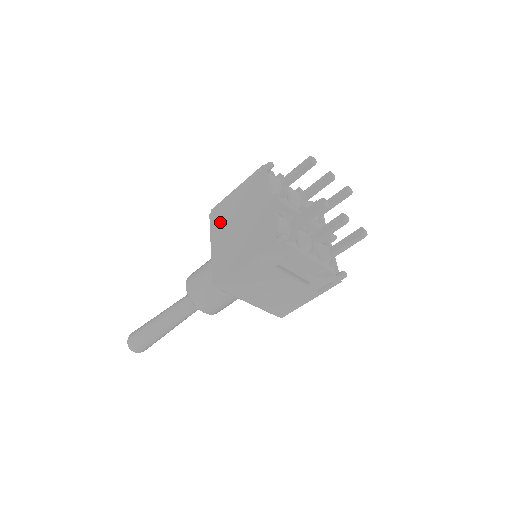
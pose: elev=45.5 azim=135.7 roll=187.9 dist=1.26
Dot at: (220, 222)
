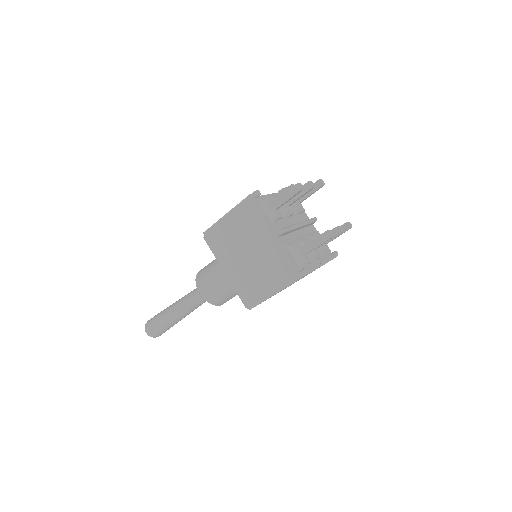
Dot at: (223, 249)
